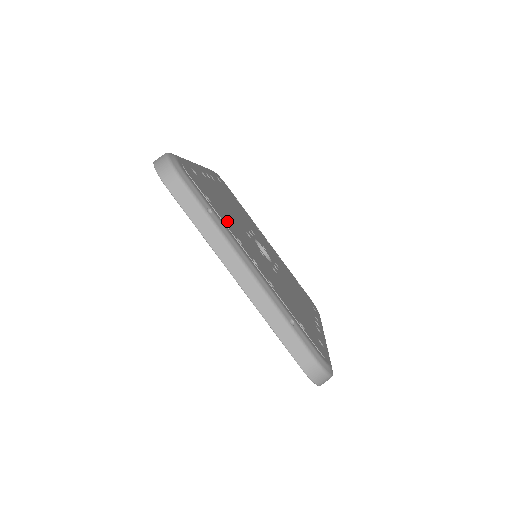
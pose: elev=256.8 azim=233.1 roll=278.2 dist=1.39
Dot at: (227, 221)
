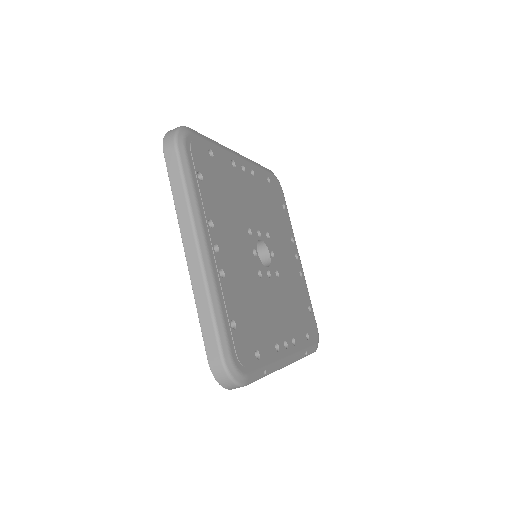
Dot at: (266, 338)
